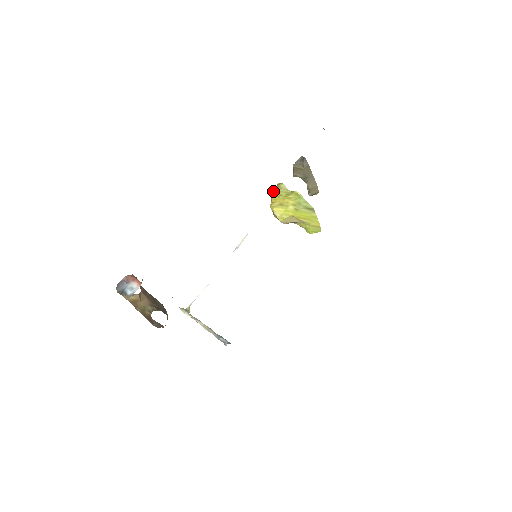
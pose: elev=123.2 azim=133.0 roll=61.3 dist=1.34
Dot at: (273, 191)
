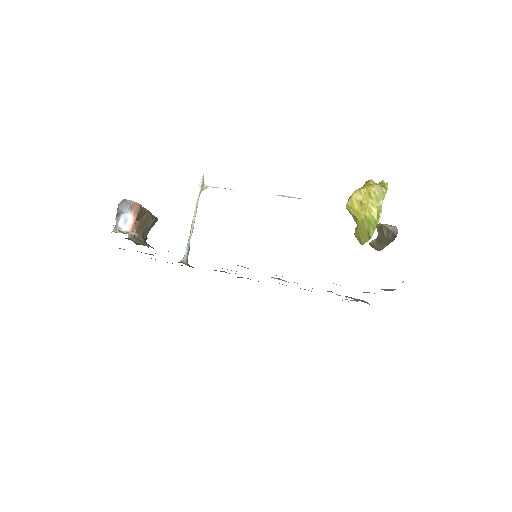
Dot at: occluded
